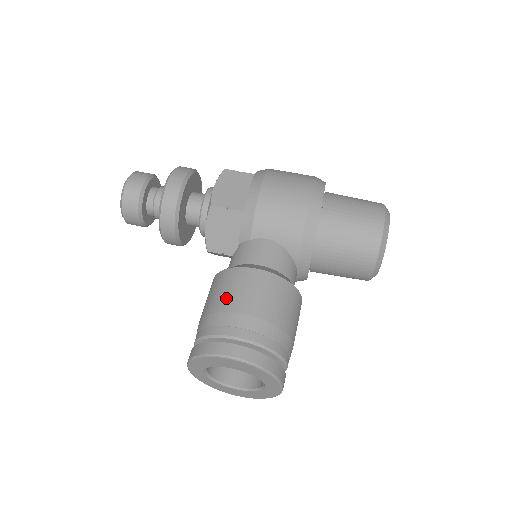
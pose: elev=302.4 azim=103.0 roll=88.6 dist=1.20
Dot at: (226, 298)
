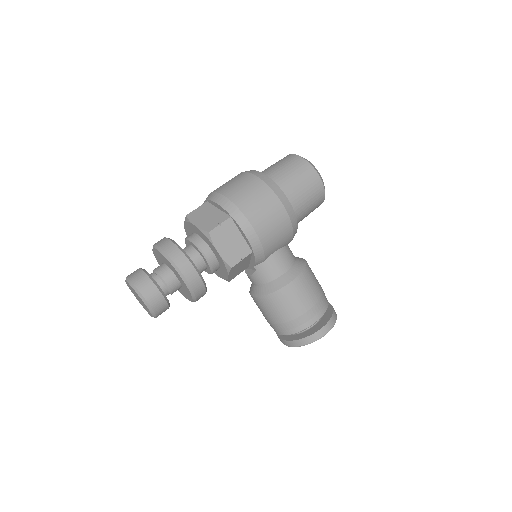
Dot at: (293, 309)
